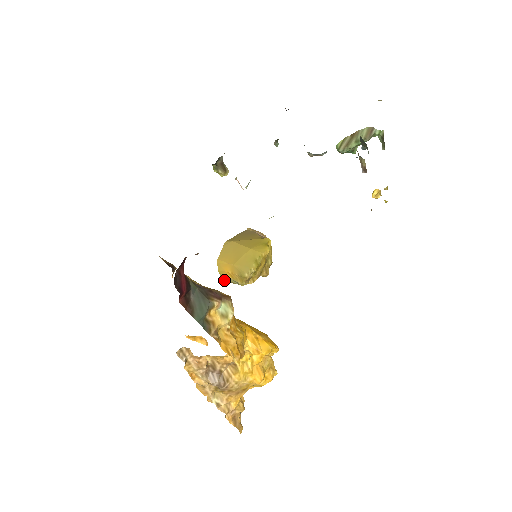
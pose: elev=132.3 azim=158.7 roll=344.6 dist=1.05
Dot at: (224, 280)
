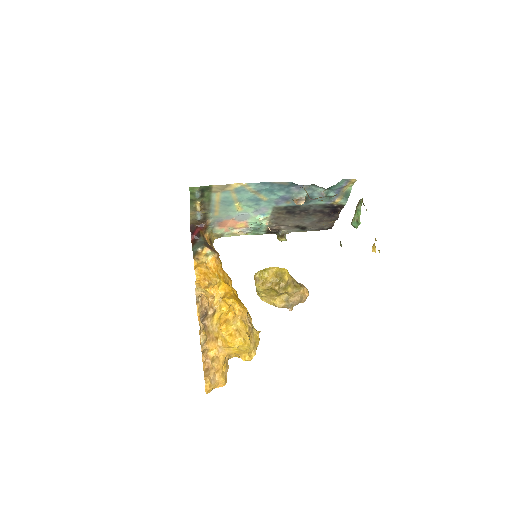
Dot at: (257, 293)
